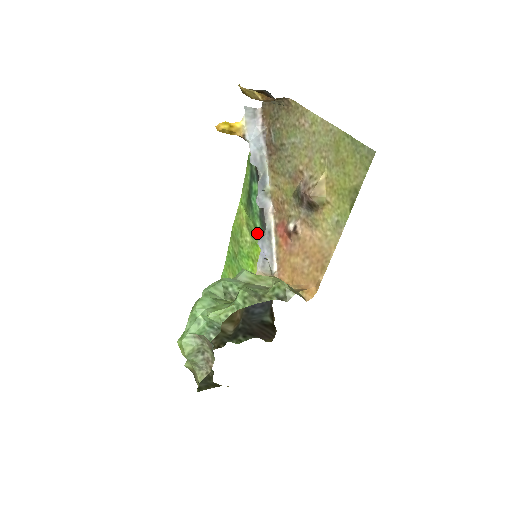
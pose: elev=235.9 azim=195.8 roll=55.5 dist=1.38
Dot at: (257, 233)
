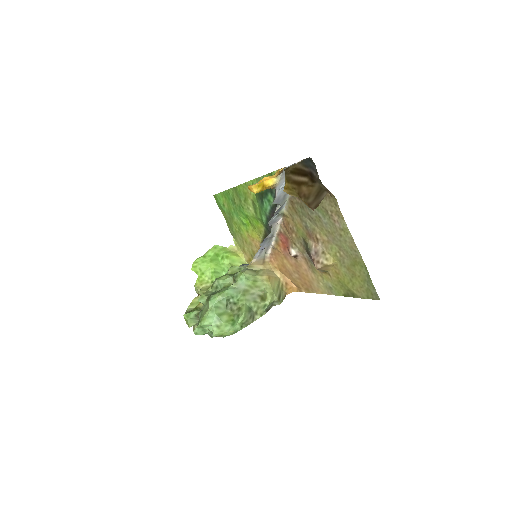
Dot at: (261, 220)
